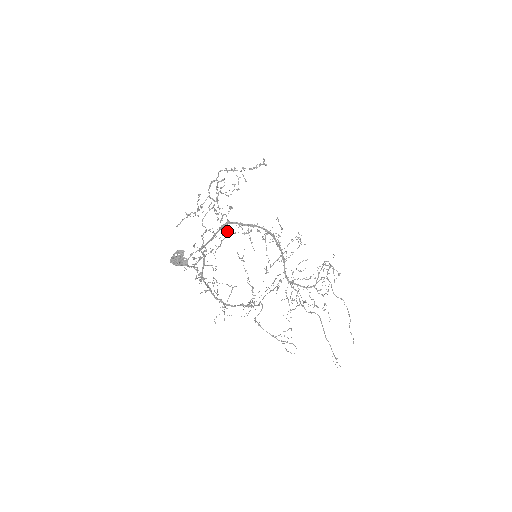
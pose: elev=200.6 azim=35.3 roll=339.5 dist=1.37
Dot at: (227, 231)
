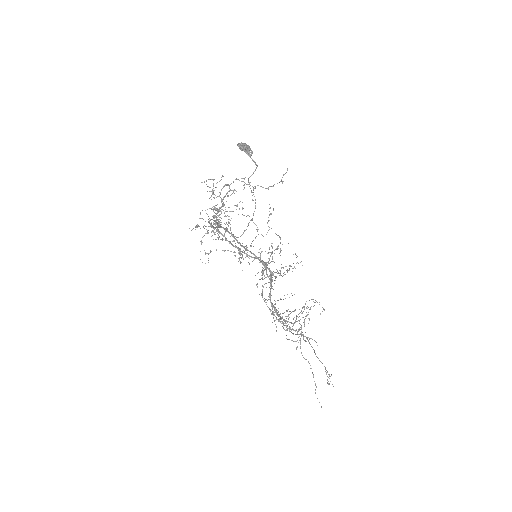
Dot at: occluded
